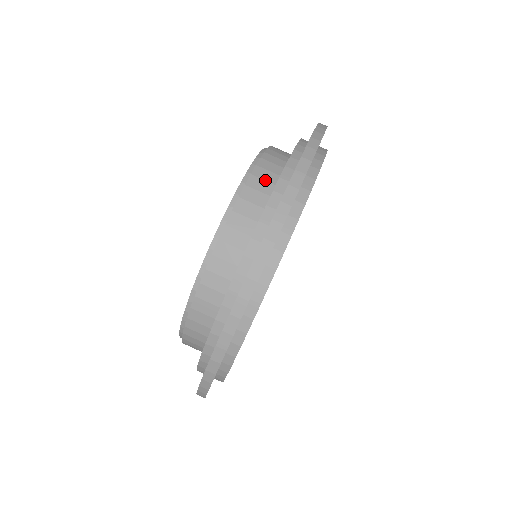
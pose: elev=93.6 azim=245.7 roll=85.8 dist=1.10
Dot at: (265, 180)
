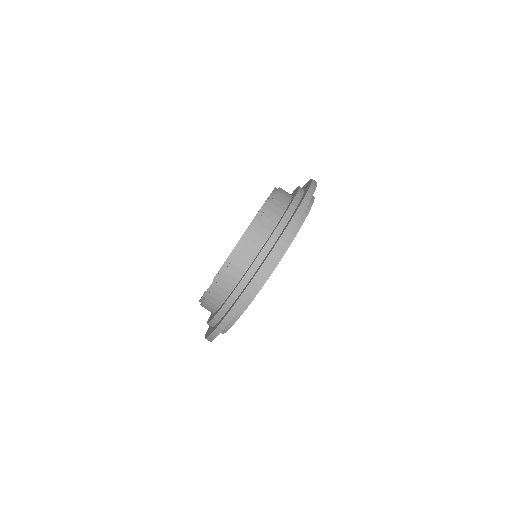
Dot at: (250, 251)
